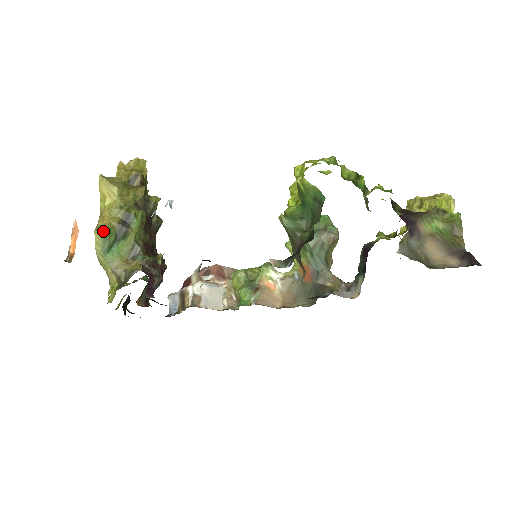
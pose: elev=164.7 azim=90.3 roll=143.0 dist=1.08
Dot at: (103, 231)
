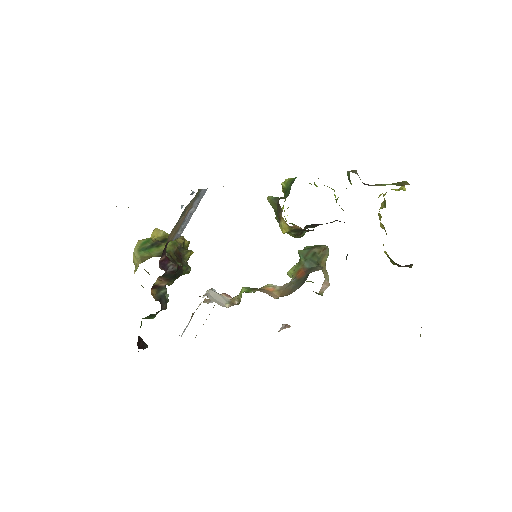
Dot at: (144, 239)
